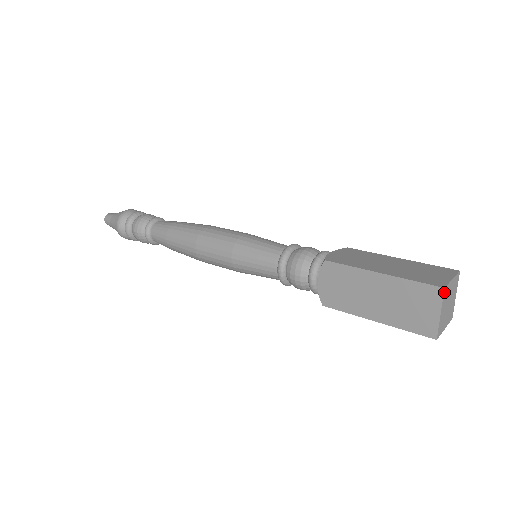
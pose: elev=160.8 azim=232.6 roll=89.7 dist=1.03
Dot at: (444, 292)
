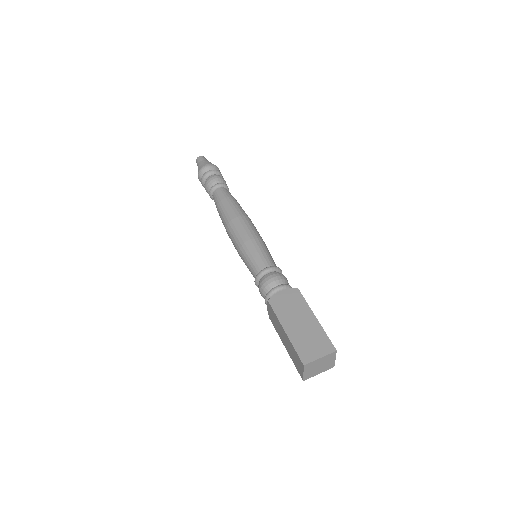
Dot at: (305, 366)
